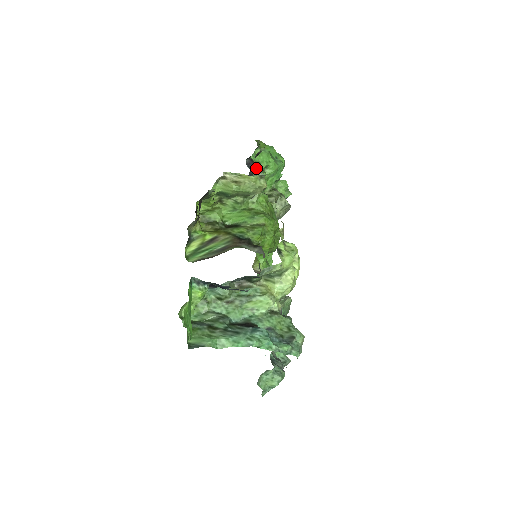
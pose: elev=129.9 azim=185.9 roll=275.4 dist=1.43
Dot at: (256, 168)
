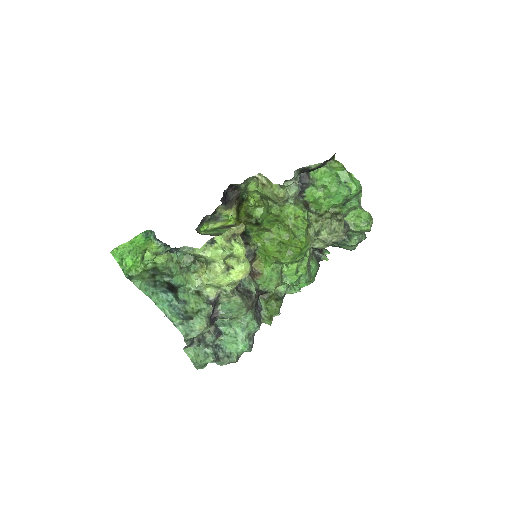
Dot at: (310, 183)
